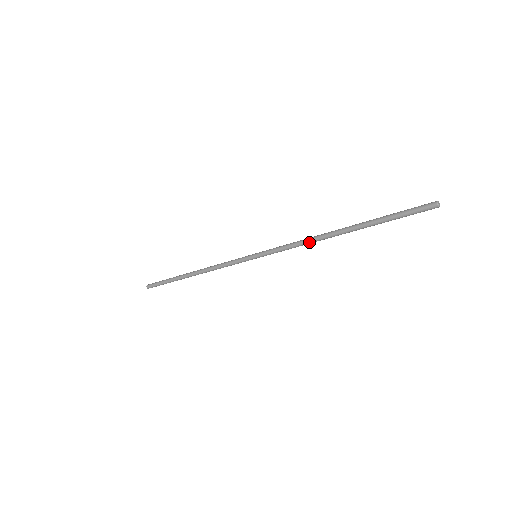
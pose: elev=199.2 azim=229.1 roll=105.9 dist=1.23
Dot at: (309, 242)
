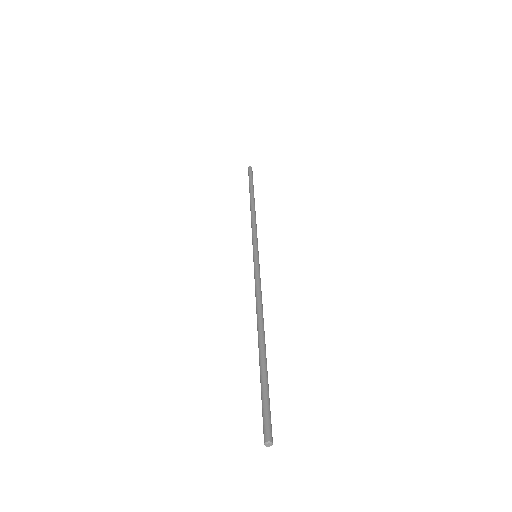
Dot at: occluded
